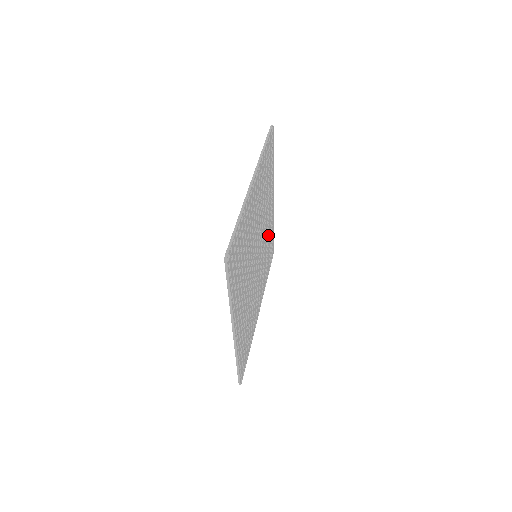
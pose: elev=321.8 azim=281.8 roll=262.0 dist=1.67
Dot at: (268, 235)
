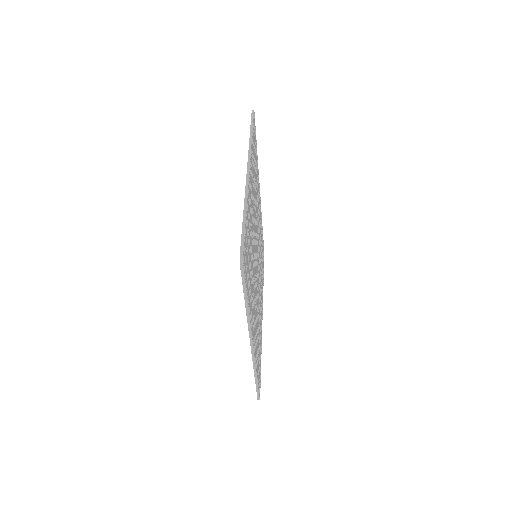
Dot at: (260, 232)
